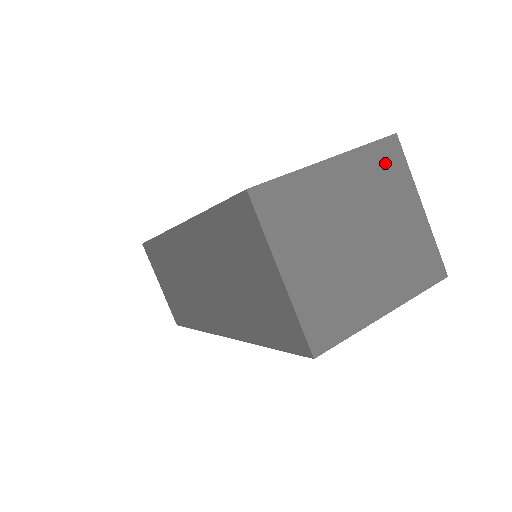
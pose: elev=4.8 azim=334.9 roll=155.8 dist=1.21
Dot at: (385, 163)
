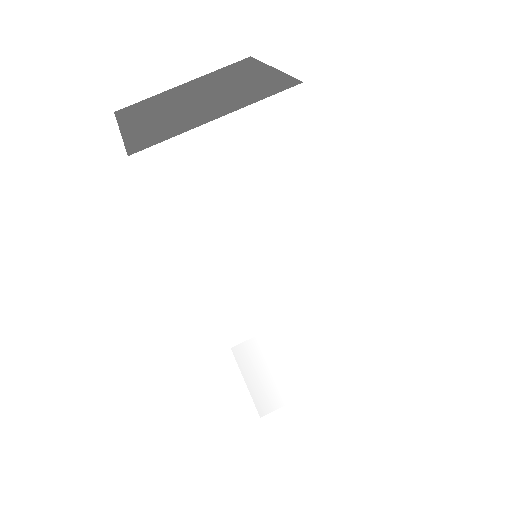
Dot at: (236, 68)
